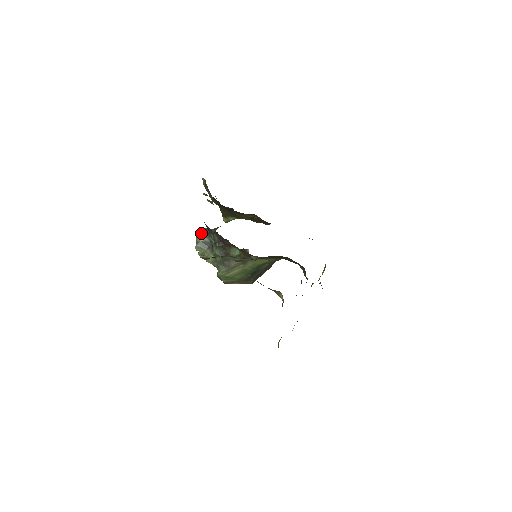
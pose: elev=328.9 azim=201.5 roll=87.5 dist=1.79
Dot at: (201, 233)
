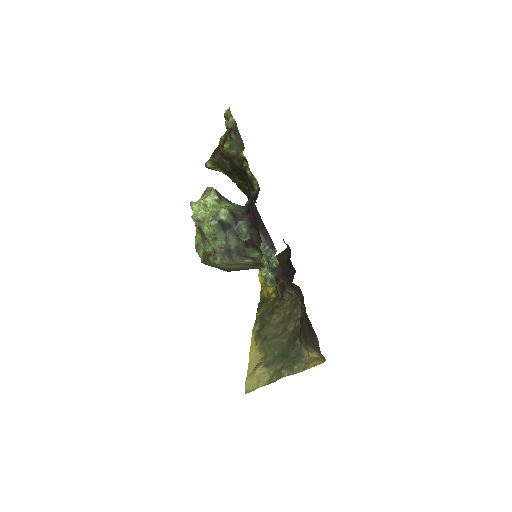
Dot at: (227, 210)
